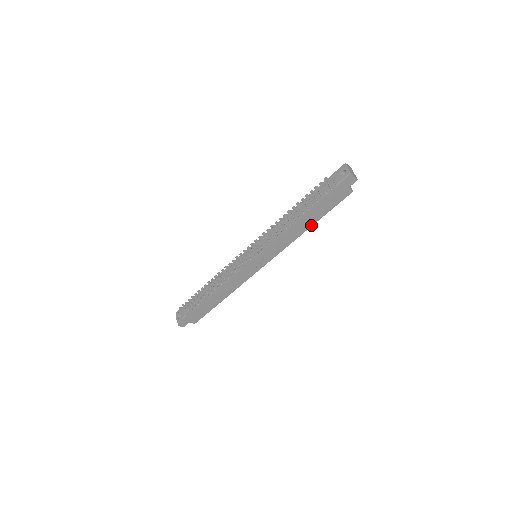
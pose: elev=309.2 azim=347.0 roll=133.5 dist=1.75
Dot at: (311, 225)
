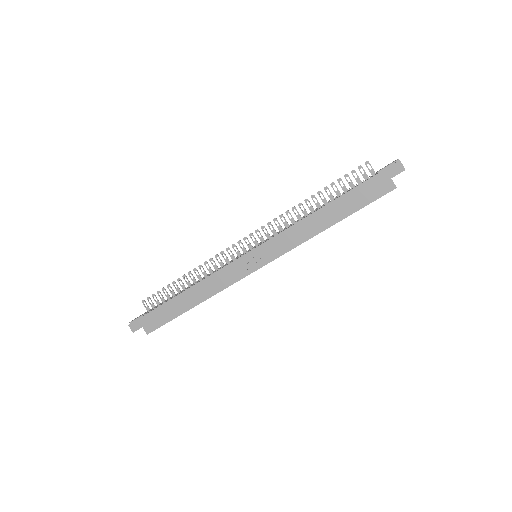
Dot at: (333, 223)
